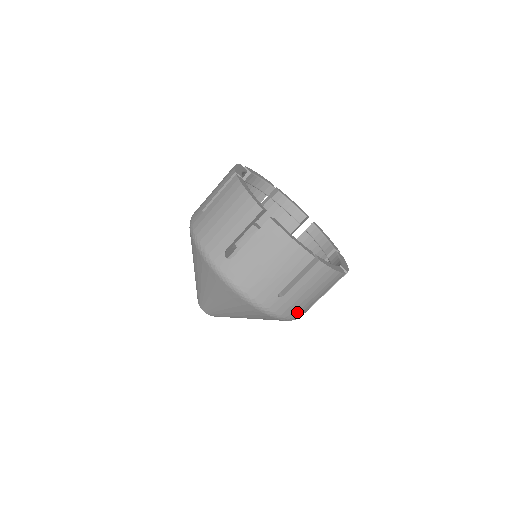
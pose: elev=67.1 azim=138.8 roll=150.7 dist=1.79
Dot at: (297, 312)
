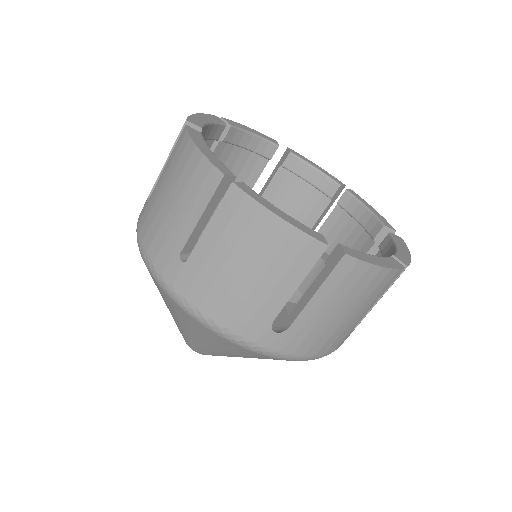
Dot at: occluded
